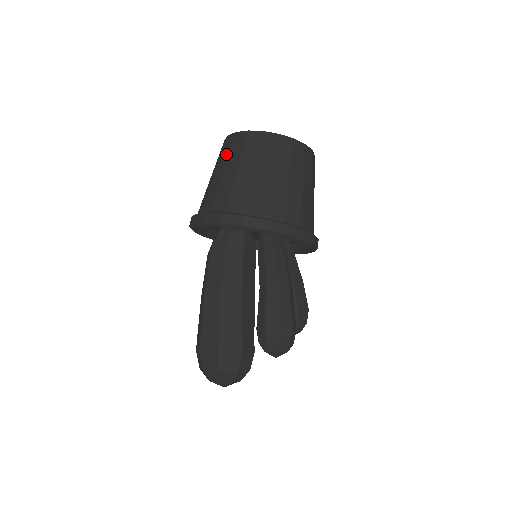
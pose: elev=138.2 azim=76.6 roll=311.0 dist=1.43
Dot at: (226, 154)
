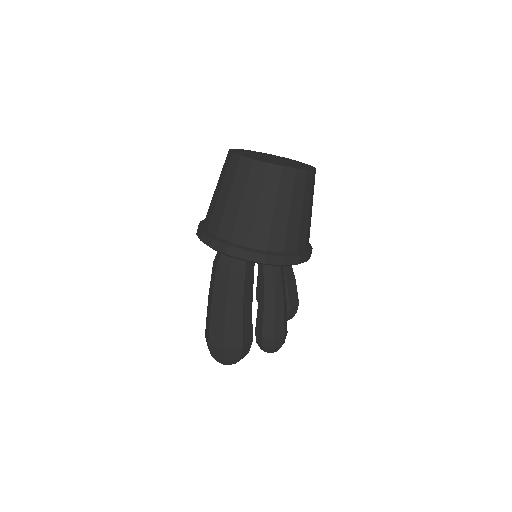
Dot at: (231, 177)
